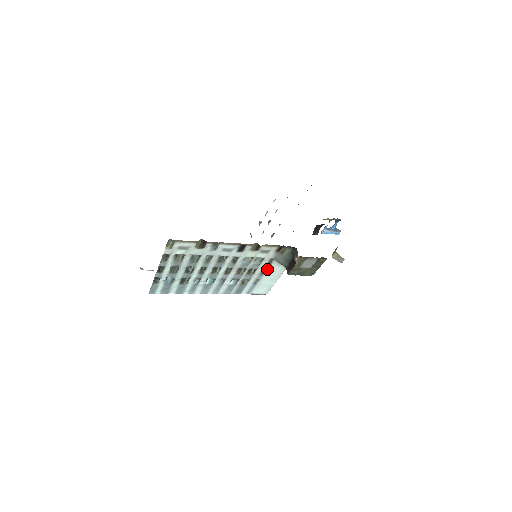
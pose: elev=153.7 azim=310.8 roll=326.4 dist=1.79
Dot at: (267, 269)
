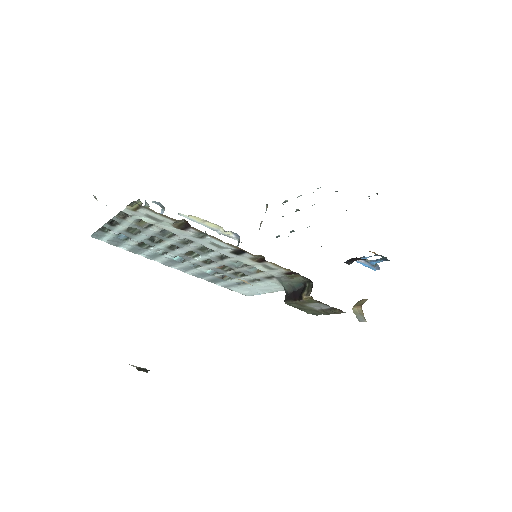
Dot at: (261, 280)
